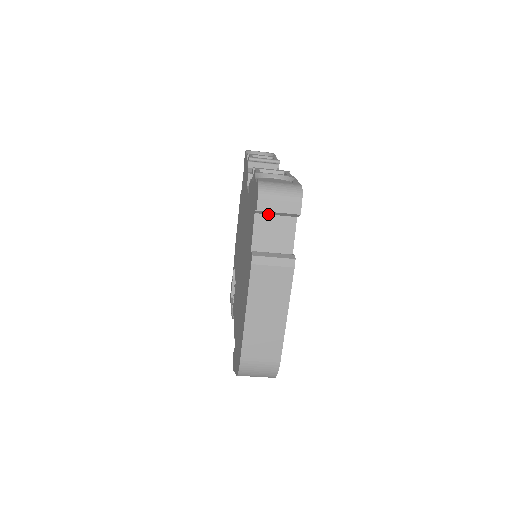
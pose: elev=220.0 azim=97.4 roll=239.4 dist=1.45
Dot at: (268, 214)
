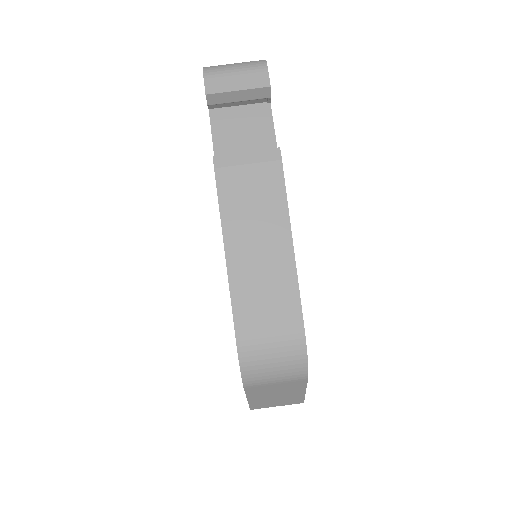
Dot at: (228, 111)
